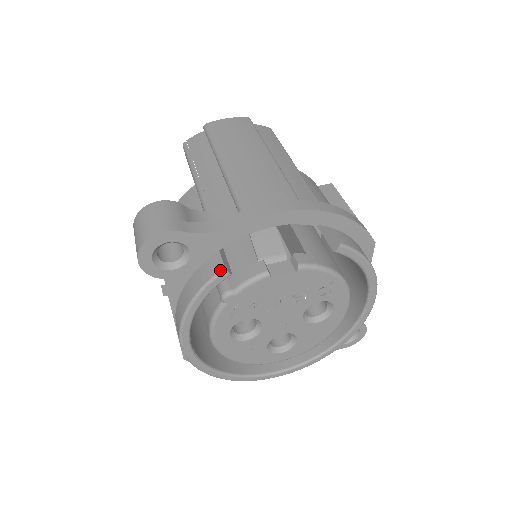
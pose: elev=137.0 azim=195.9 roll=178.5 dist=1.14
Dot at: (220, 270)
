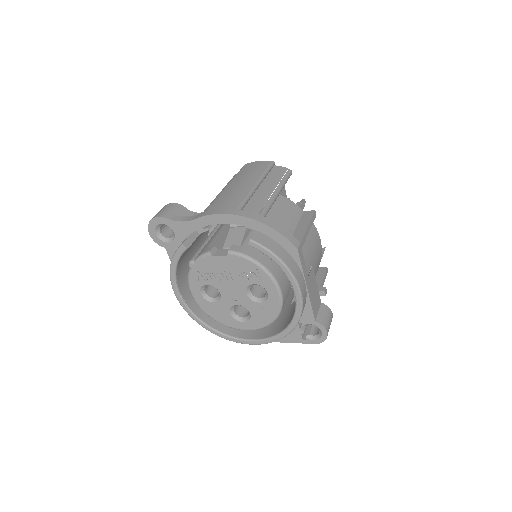
Dot at: (181, 244)
